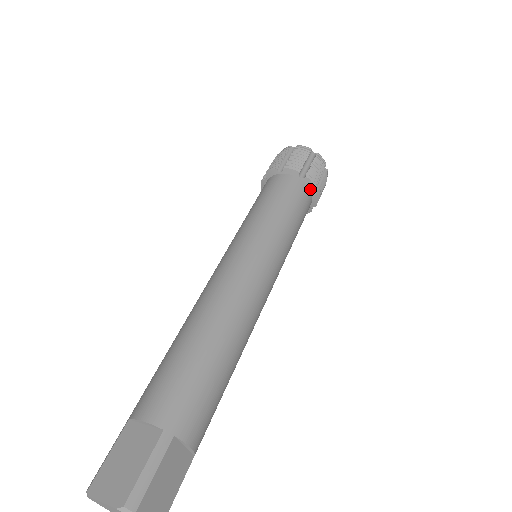
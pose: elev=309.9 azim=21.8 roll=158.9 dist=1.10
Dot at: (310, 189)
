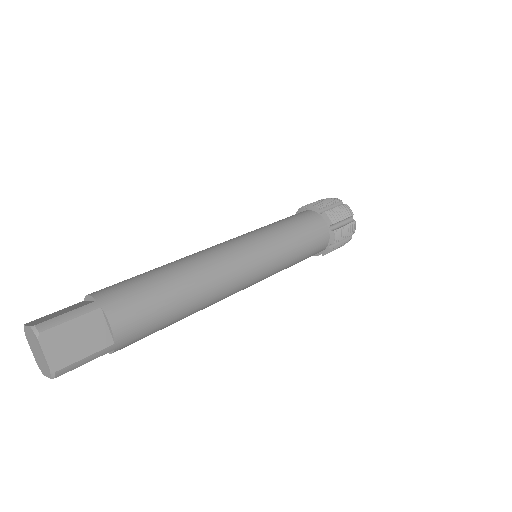
Dot at: (327, 224)
